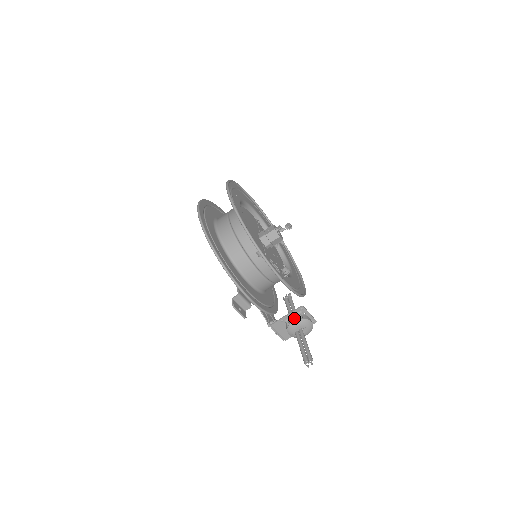
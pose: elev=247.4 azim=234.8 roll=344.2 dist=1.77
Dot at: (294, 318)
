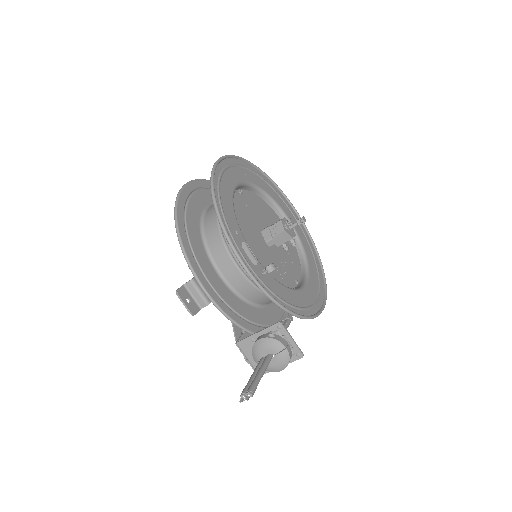
Dot at: (263, 335)
